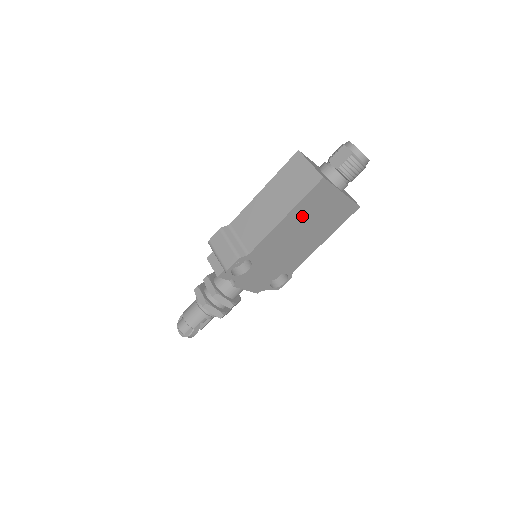
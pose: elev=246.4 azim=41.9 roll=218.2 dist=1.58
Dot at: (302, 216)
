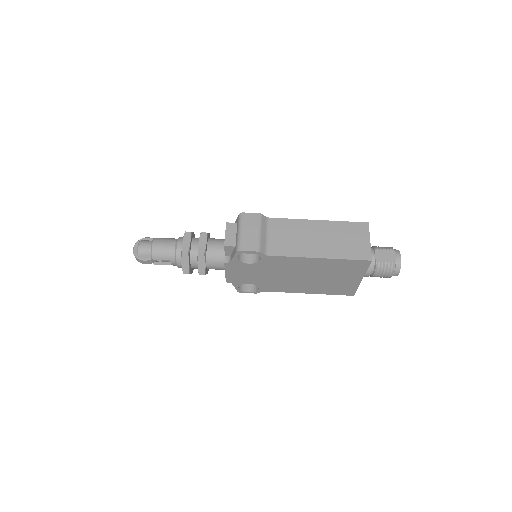
Dot at: (326, 267)
